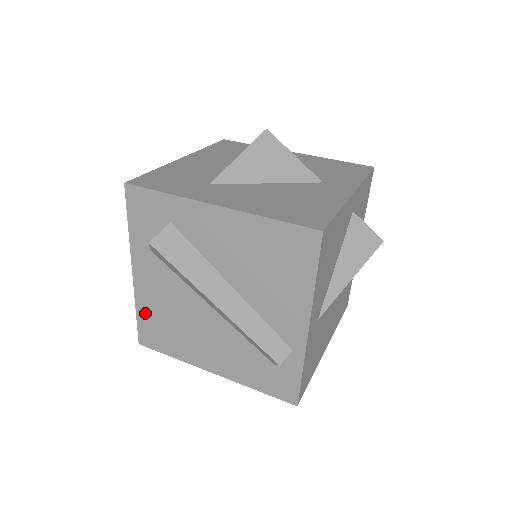
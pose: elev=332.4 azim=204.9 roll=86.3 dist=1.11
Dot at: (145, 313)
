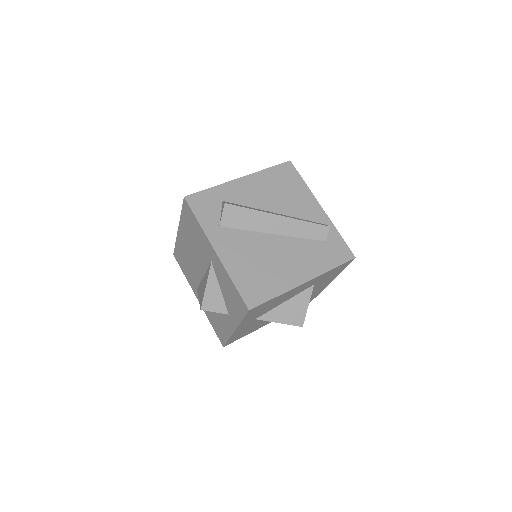
Dot at: (239, 277)
